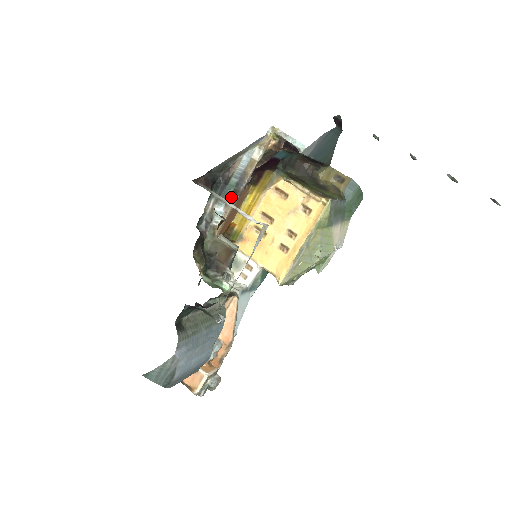
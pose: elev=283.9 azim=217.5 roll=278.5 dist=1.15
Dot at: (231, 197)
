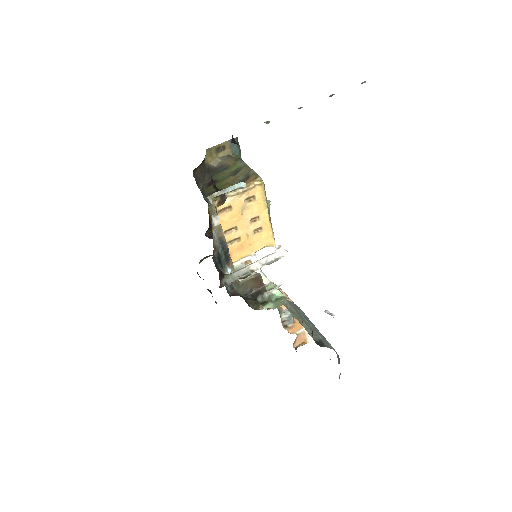
Dot at: (226, 258)
